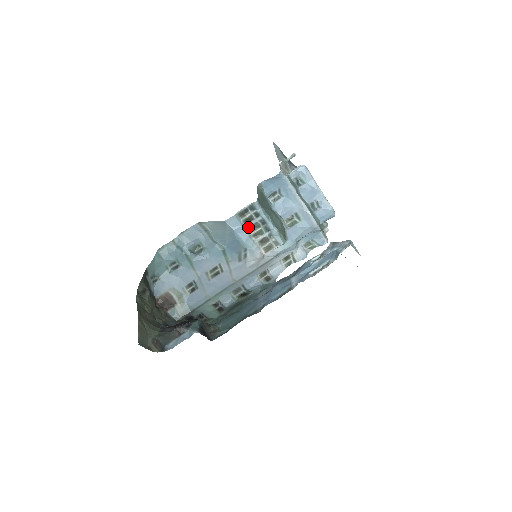
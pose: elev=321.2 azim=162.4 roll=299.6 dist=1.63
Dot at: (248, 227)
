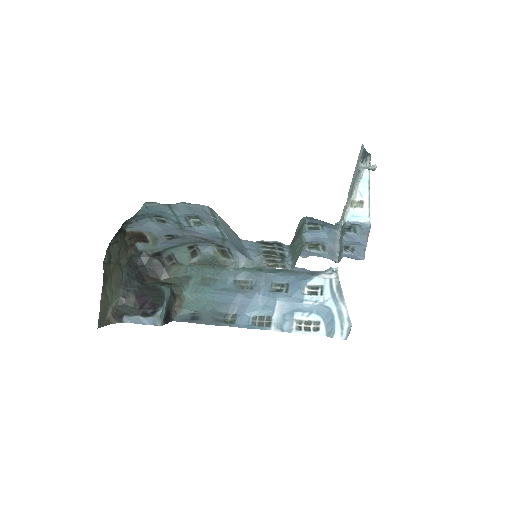
Dot at: (263, 250)
